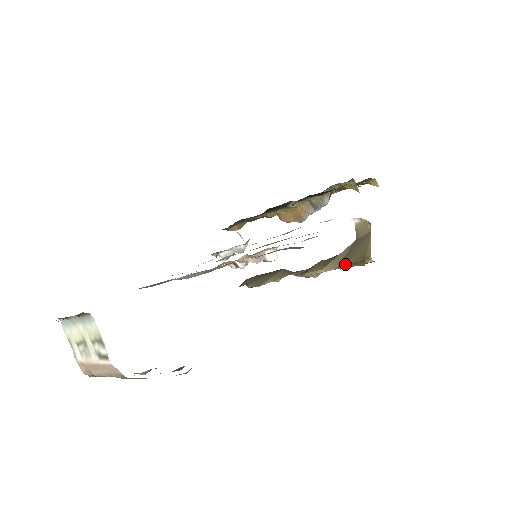
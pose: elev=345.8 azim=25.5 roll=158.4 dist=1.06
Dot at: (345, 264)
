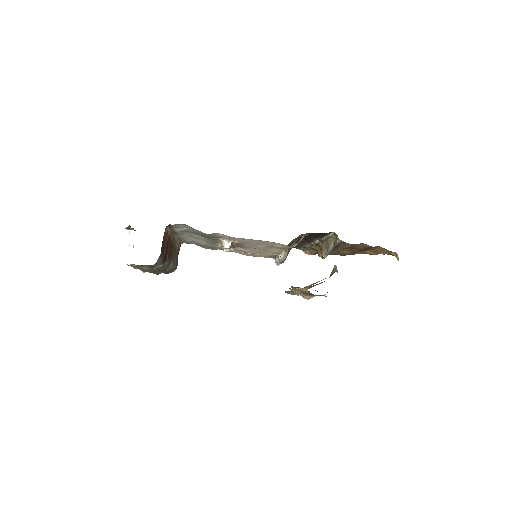
Dot at: occluded
